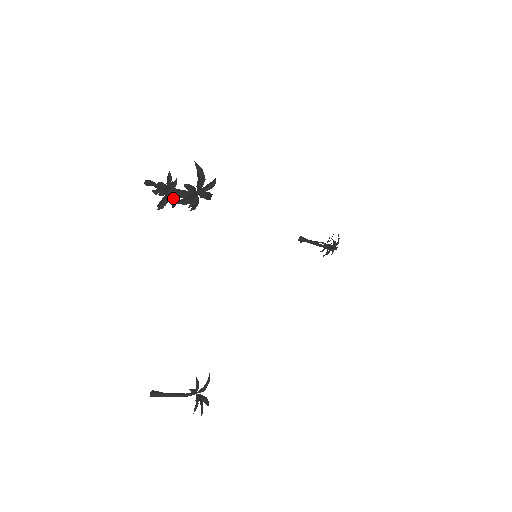
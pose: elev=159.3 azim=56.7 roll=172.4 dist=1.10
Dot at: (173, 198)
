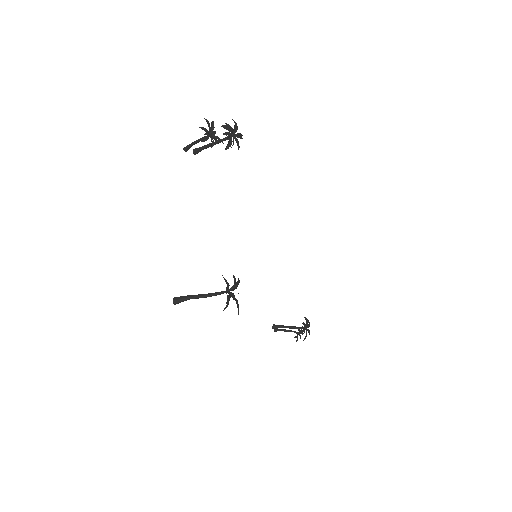
Dot at: occluded
